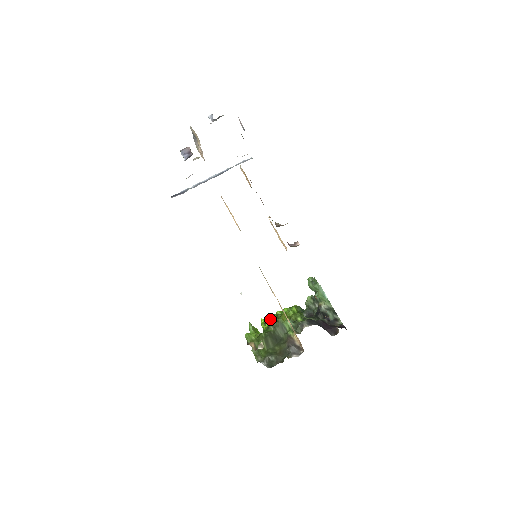
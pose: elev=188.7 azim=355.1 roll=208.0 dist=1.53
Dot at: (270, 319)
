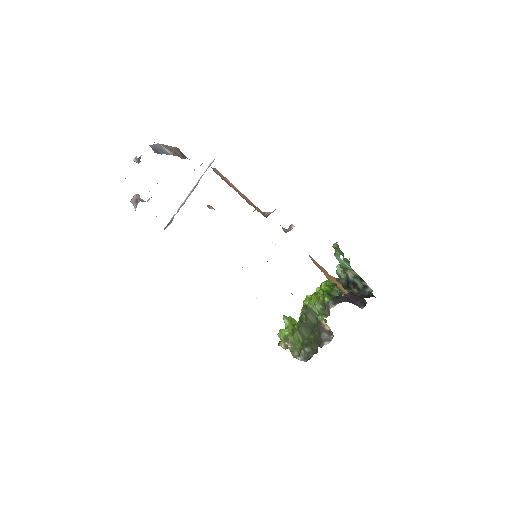
Dot at: (304, 304)
